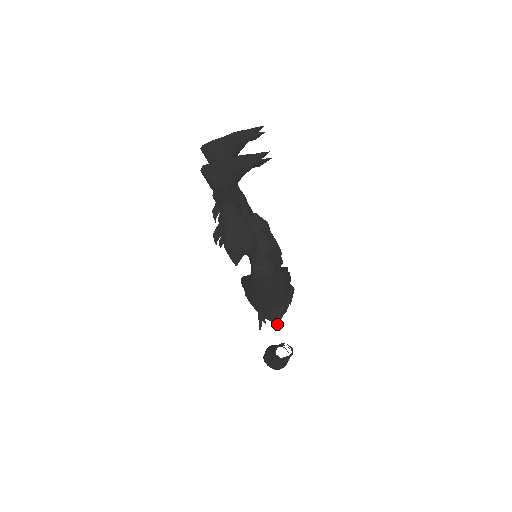
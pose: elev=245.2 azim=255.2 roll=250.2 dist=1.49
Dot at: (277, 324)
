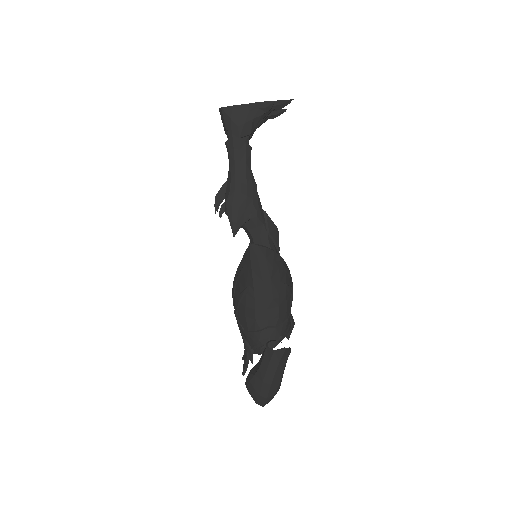
Dot at: occluded
